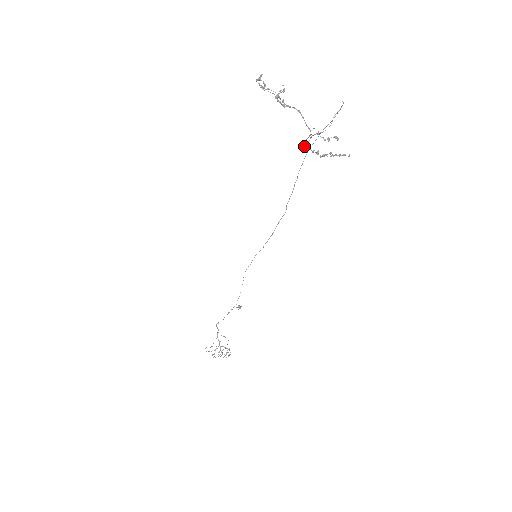
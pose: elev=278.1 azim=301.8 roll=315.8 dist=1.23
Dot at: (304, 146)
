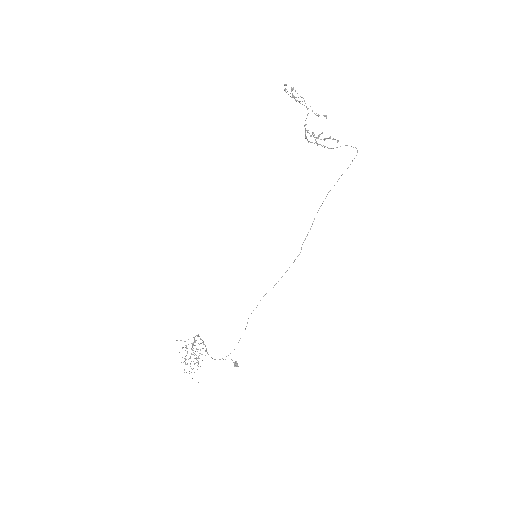
Dot at: (305, 131)
